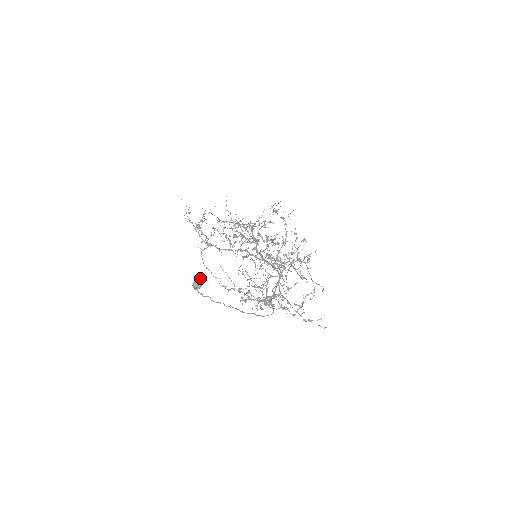
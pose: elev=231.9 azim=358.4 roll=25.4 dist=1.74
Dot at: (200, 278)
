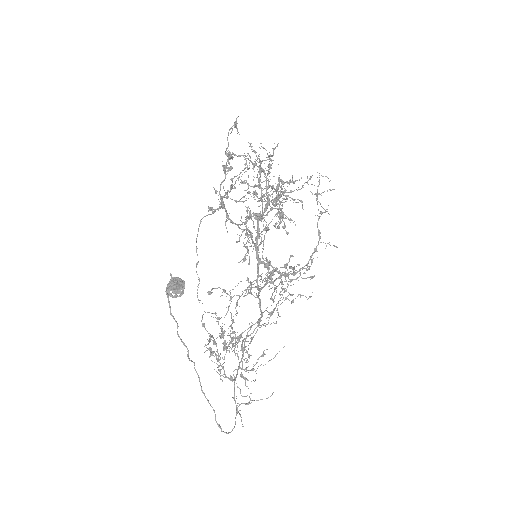
Dot at: (184, 286)
